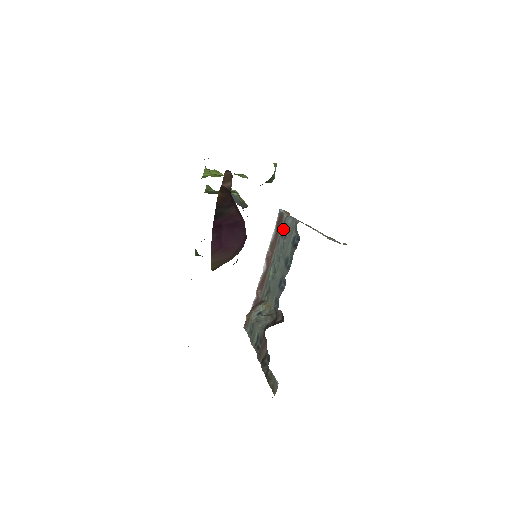
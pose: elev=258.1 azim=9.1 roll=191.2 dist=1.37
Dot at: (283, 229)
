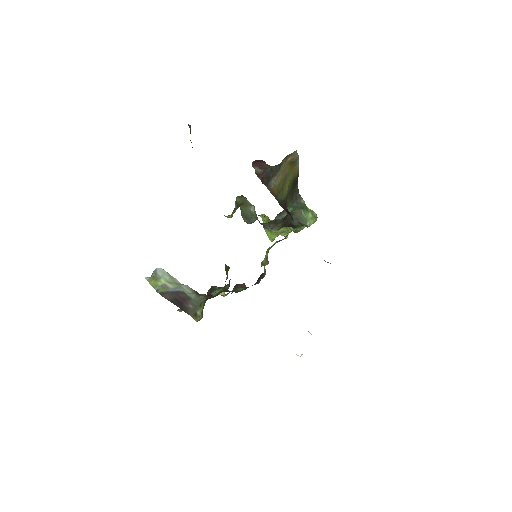
Dot at: occluded
